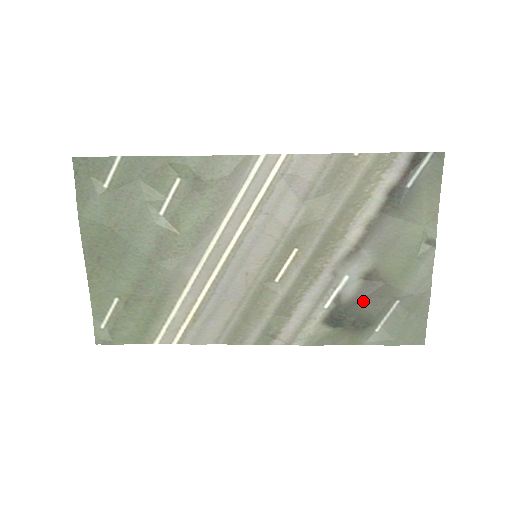
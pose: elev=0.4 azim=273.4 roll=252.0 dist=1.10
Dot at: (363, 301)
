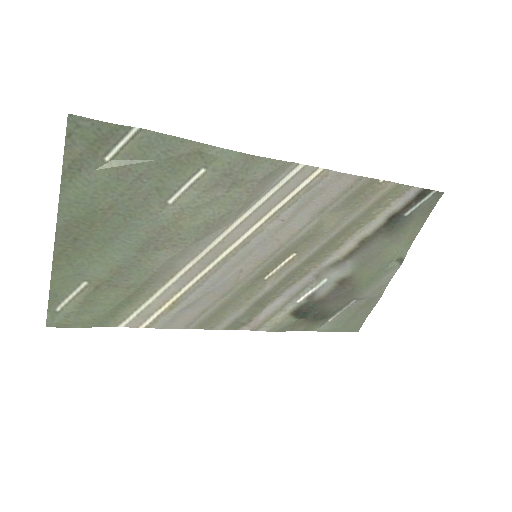
Dot at: (331, 300)
